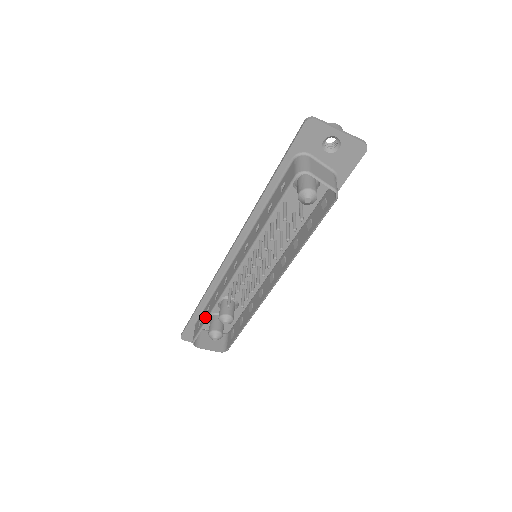
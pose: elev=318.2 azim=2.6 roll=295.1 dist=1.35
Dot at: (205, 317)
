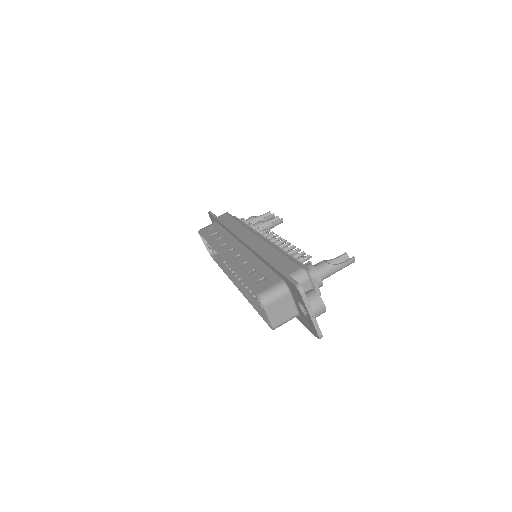
Dot at: (209, 235)
